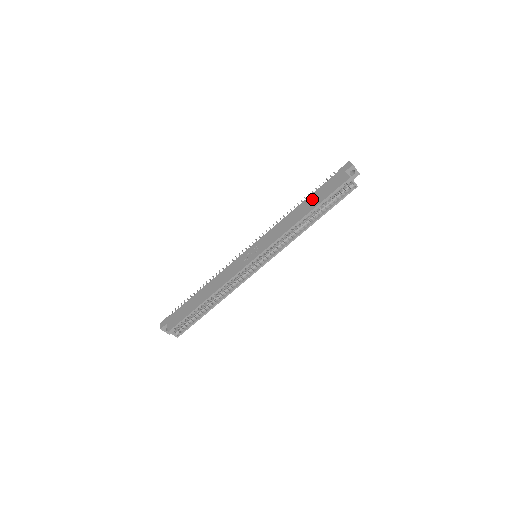
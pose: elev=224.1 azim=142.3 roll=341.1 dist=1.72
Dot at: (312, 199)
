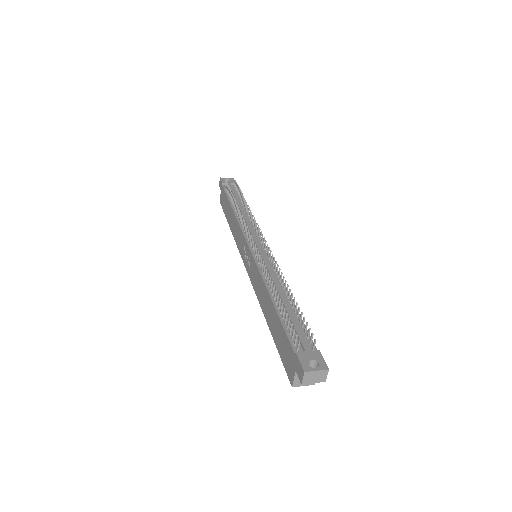
Dot at: (275, 322)
